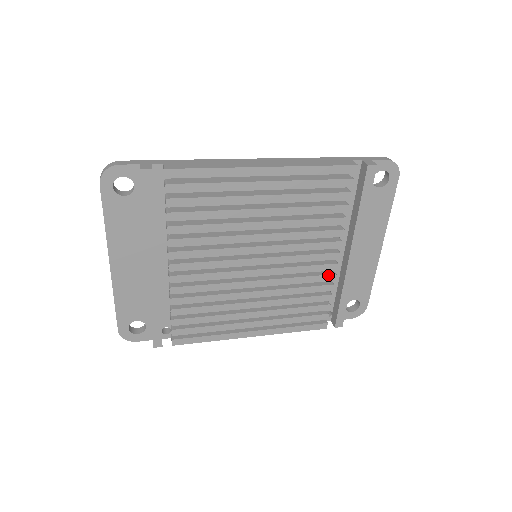
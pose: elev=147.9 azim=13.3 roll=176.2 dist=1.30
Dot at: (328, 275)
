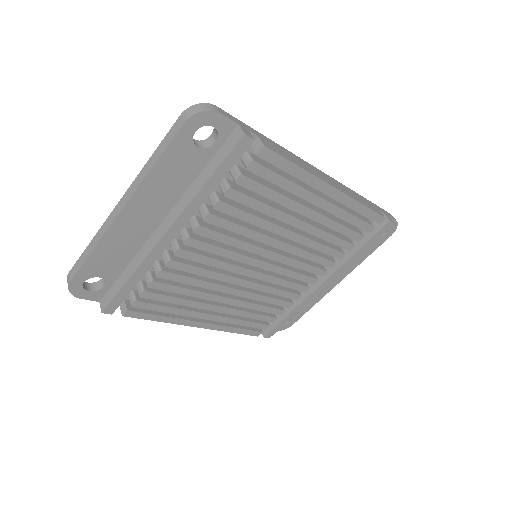
Dot at: (296, 294)
